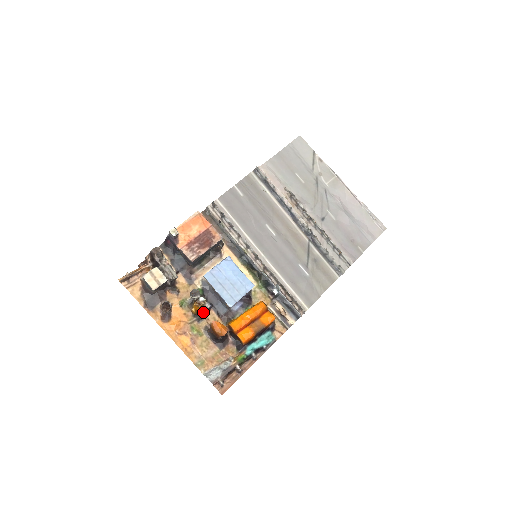
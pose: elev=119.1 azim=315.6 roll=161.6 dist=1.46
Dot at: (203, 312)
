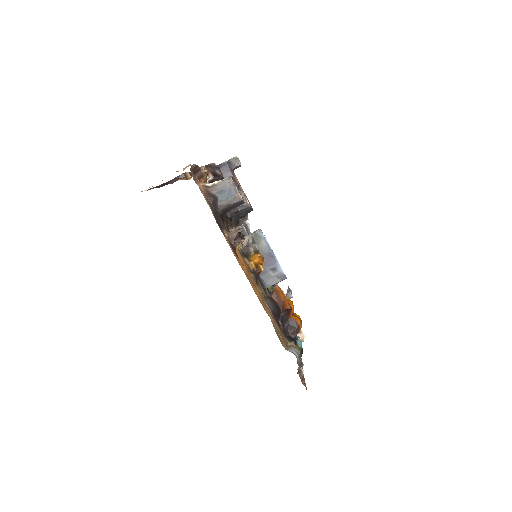
Dot at: (257, 273)
